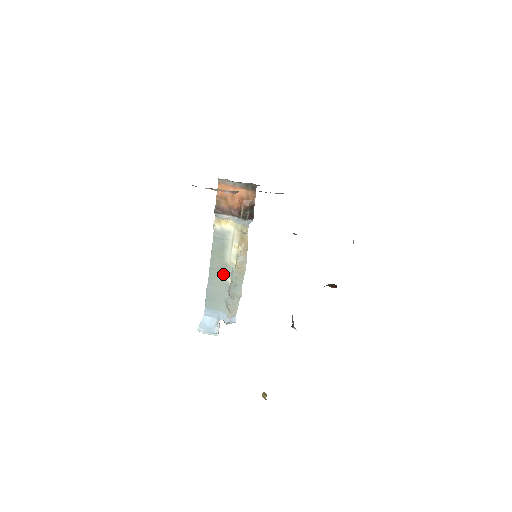
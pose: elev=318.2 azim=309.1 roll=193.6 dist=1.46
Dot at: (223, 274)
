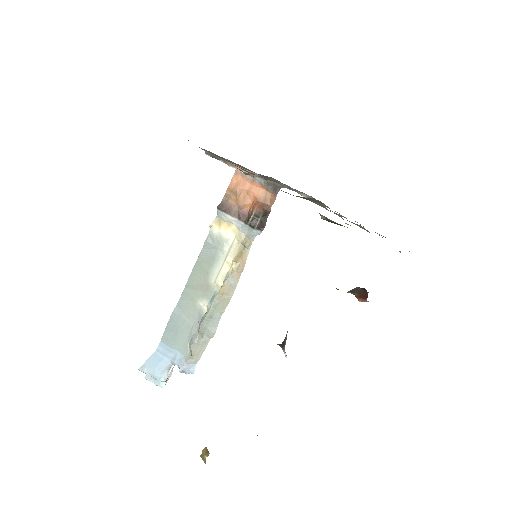
Dot at: (200, 298)
